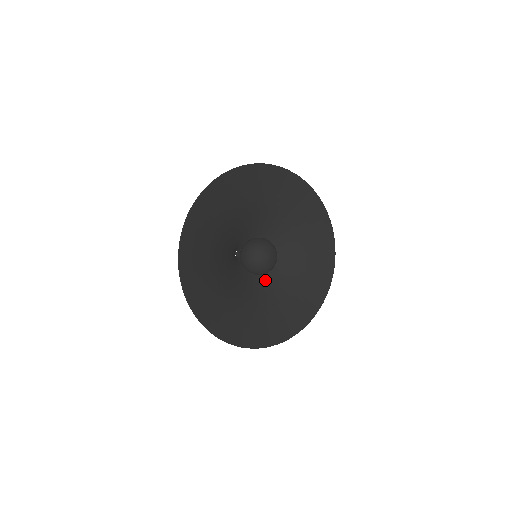
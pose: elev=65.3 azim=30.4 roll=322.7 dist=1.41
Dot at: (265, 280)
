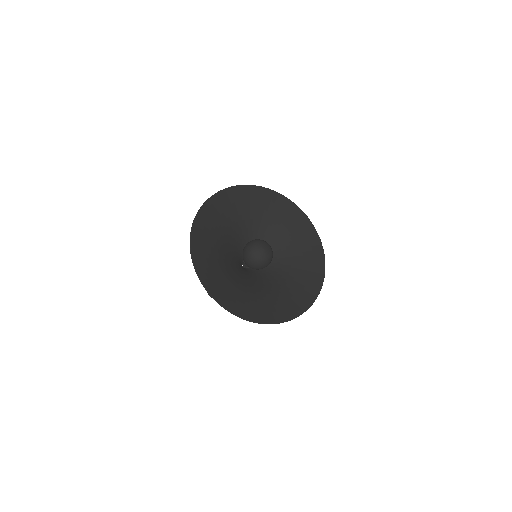
Dot at: (259, 281)
